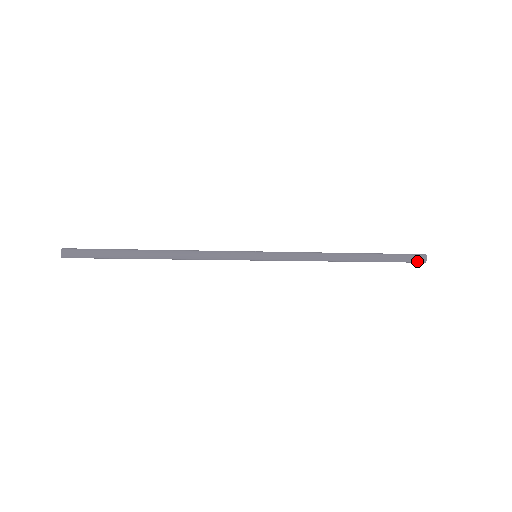
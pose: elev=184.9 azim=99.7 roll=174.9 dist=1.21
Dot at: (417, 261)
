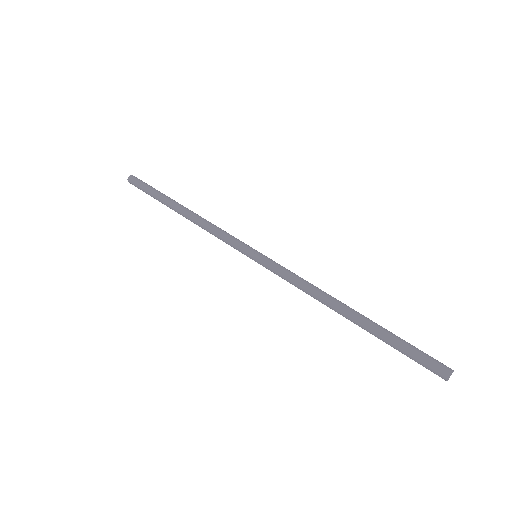
Dot at: (433, 372)
